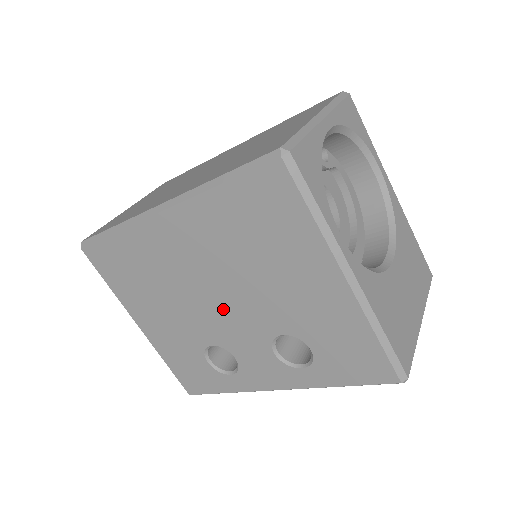
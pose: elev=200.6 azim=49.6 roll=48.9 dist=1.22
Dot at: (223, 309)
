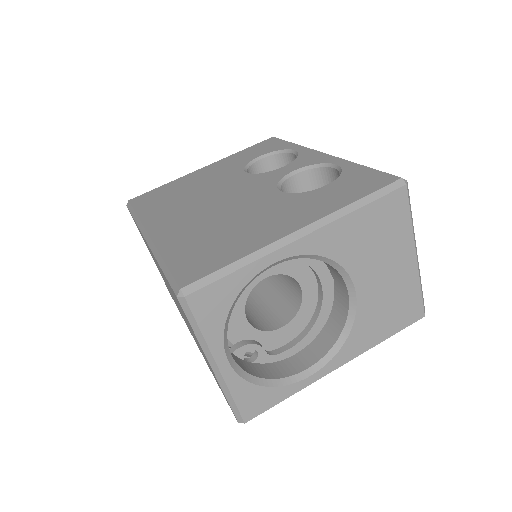
Dot at: occluded
